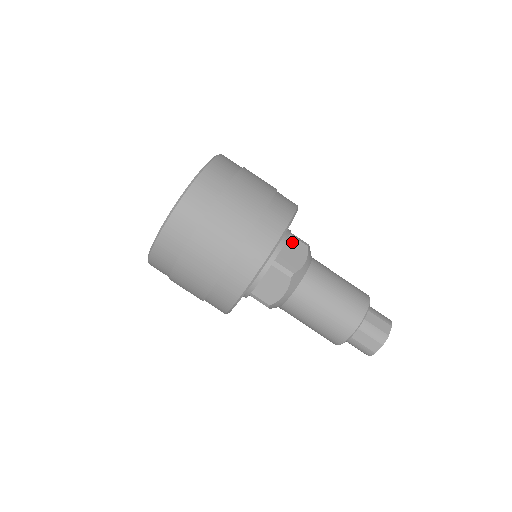
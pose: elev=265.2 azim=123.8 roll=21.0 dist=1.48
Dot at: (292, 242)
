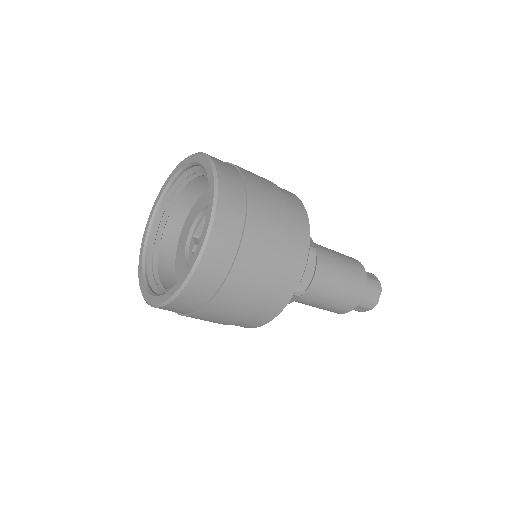
Dot at: occluded
